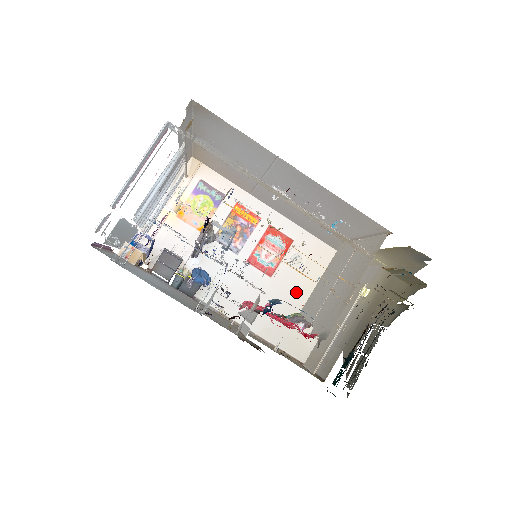
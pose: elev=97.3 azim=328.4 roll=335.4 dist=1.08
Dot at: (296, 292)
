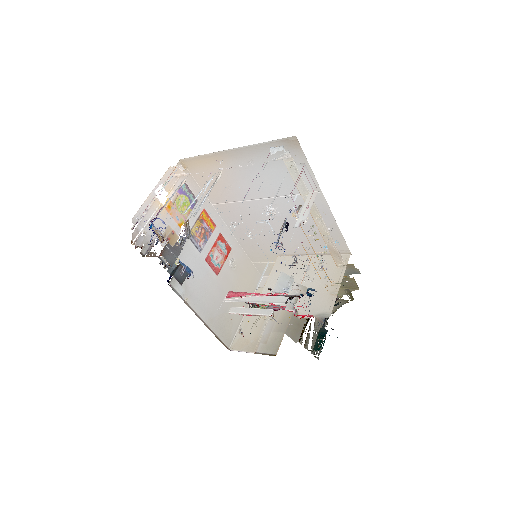
Dot at: (229, 290)
